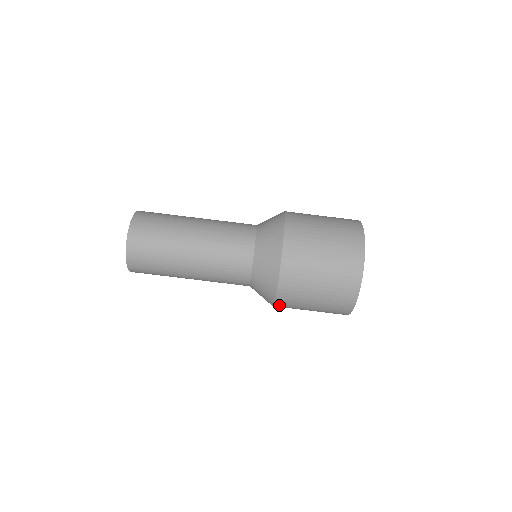
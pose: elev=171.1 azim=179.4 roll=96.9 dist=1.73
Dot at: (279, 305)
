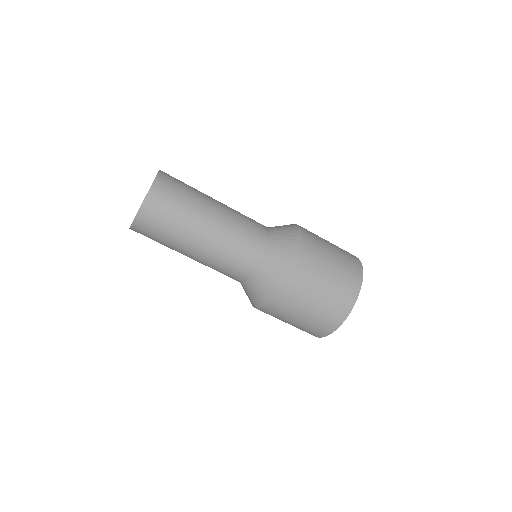
Dot at: (264, 310)
